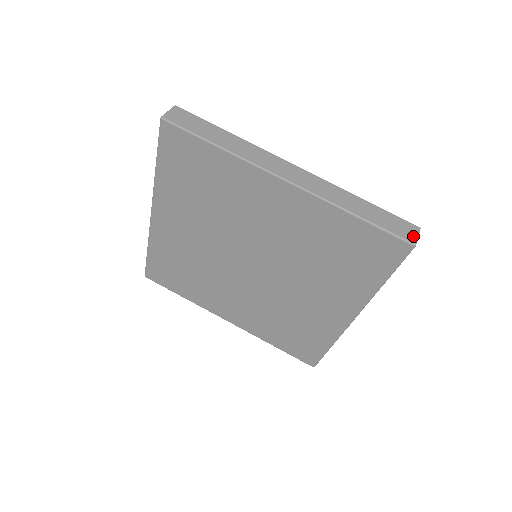
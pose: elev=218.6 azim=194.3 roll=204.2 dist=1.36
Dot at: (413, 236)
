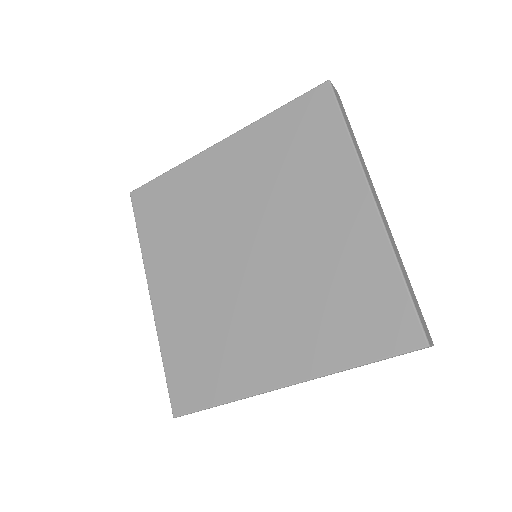
Dot at: (430, 340)
